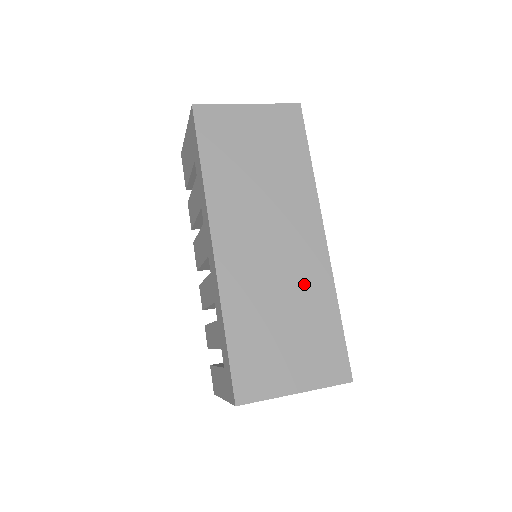
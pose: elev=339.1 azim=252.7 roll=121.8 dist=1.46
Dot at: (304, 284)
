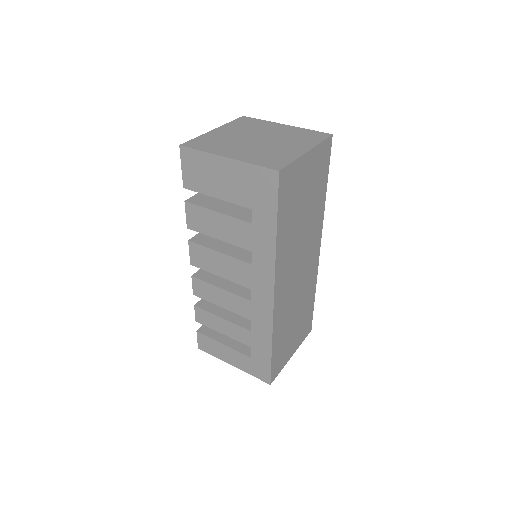
Dot at: (306, 289)
